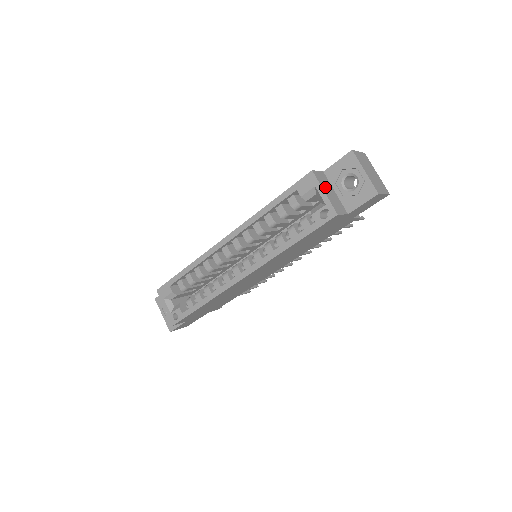
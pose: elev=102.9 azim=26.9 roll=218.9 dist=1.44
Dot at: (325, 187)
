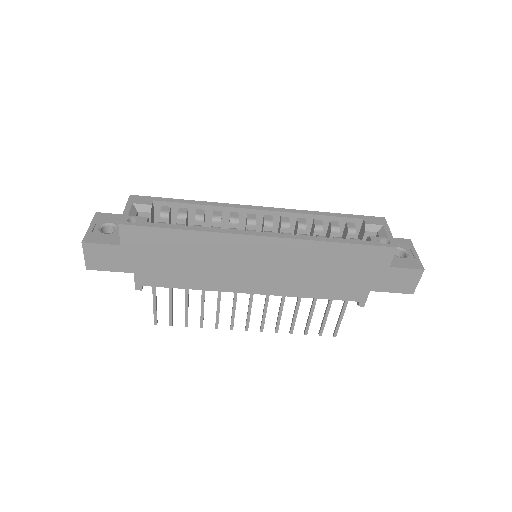
Dot at: occluded
